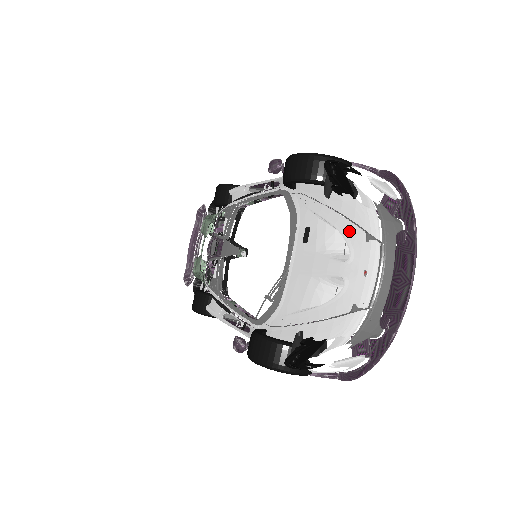
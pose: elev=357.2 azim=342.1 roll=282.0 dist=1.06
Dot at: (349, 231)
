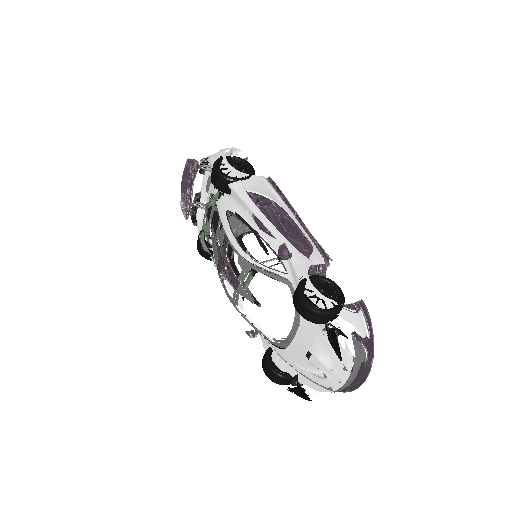
Dot at: (334, 359)
